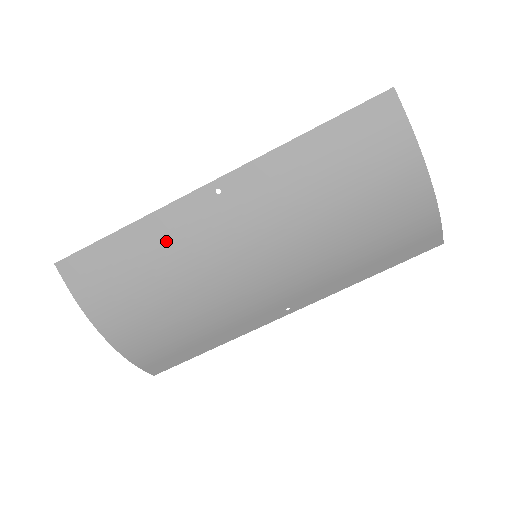
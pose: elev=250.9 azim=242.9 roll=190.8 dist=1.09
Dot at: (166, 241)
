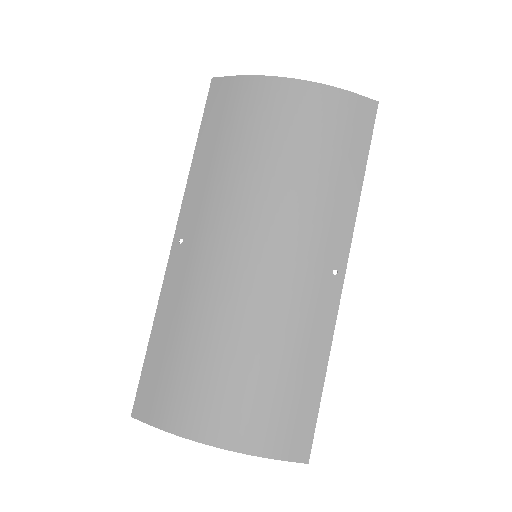
Dot at: (180, 310)
